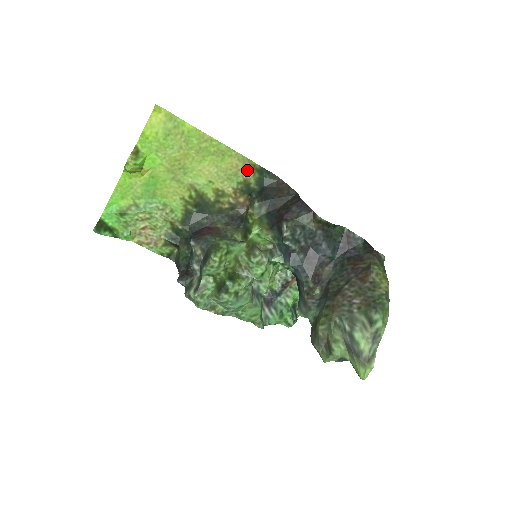
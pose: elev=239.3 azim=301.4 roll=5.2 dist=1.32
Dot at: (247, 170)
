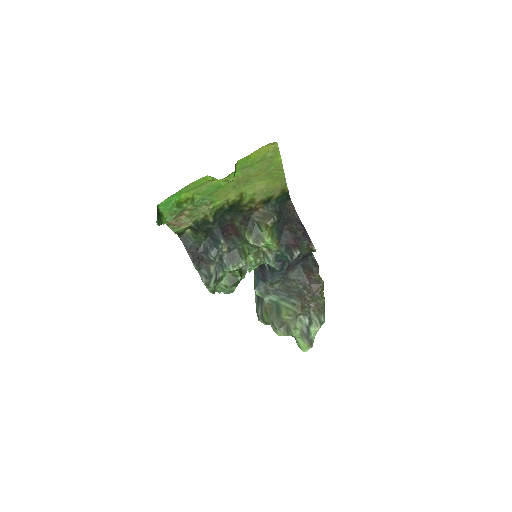
Dot at: (279, 191)
